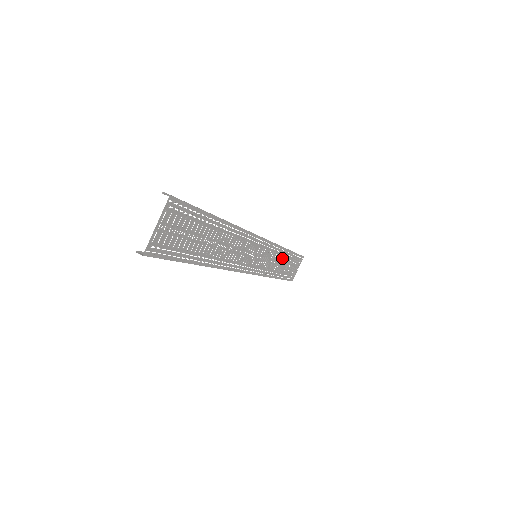
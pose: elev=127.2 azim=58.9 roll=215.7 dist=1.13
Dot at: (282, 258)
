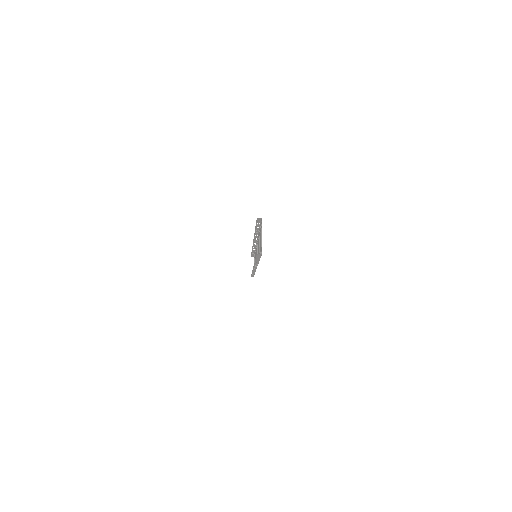
Dot at: occluded
